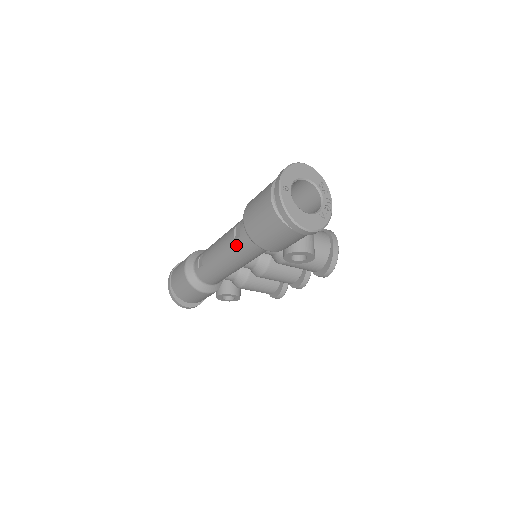
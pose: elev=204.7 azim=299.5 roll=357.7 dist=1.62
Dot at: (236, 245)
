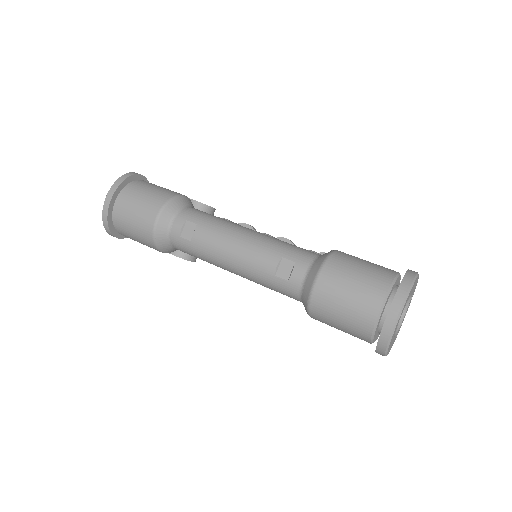
Dot at: (272, 280)
